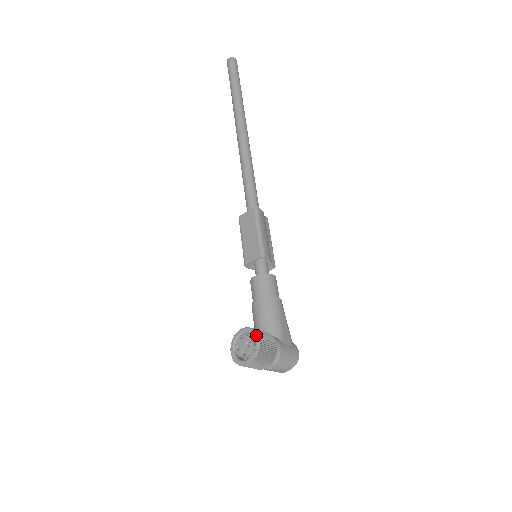
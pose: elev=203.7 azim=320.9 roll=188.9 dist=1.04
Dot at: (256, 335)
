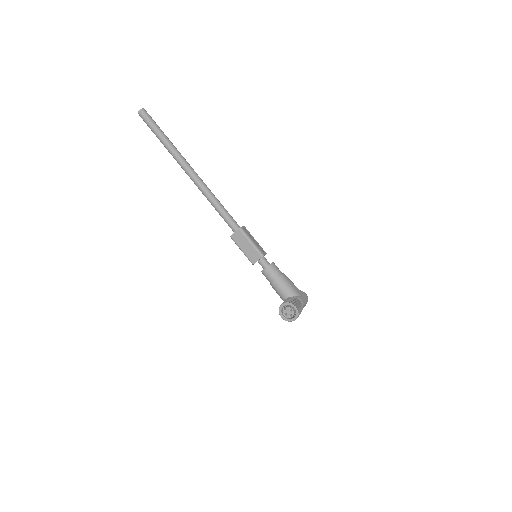
Dot at: (293, 305)
